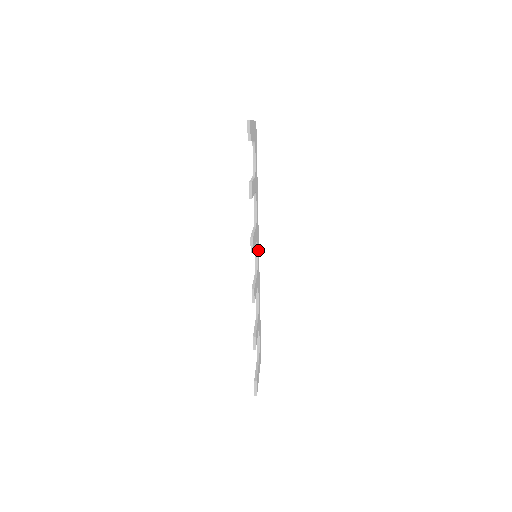
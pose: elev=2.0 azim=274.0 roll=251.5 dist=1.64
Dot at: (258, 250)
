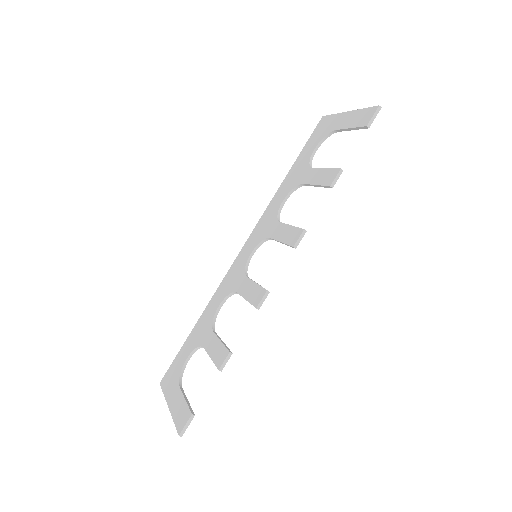
Dot at: (247, 251)
